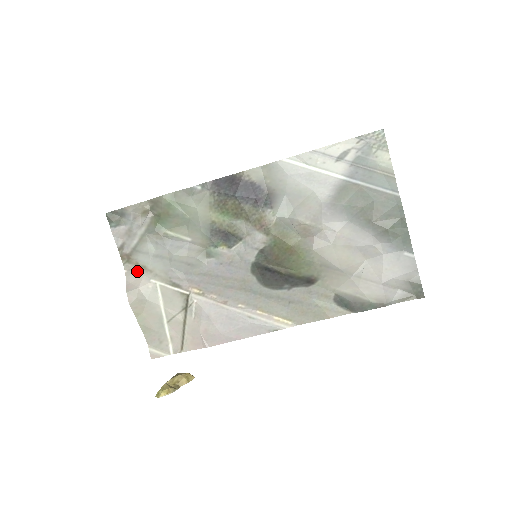
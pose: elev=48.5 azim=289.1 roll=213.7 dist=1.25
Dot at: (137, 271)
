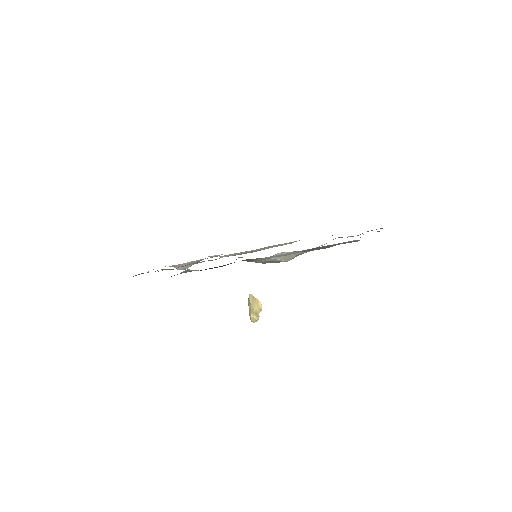
Dot at: (175, 265)
